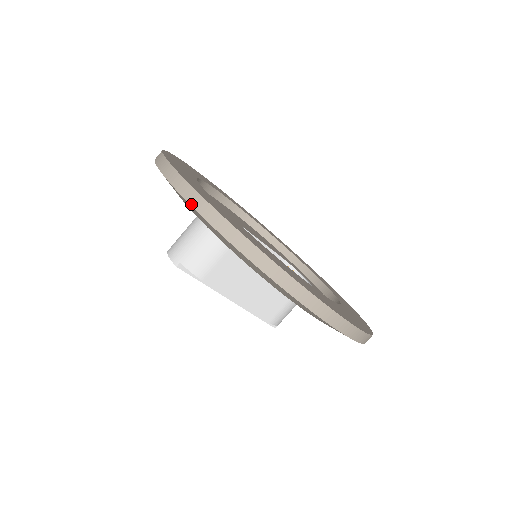
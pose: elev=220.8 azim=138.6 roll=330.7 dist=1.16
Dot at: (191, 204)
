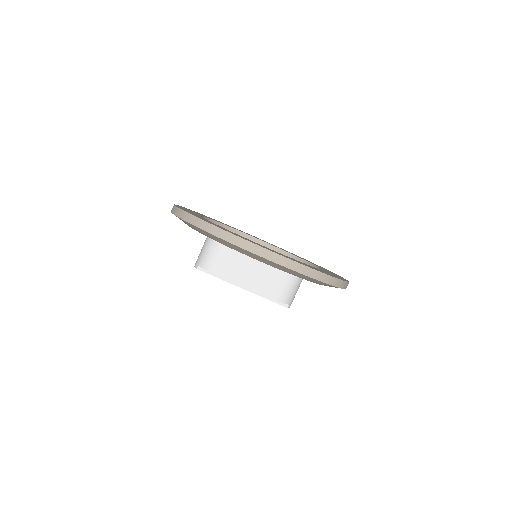
Dot at: (176, 215)
